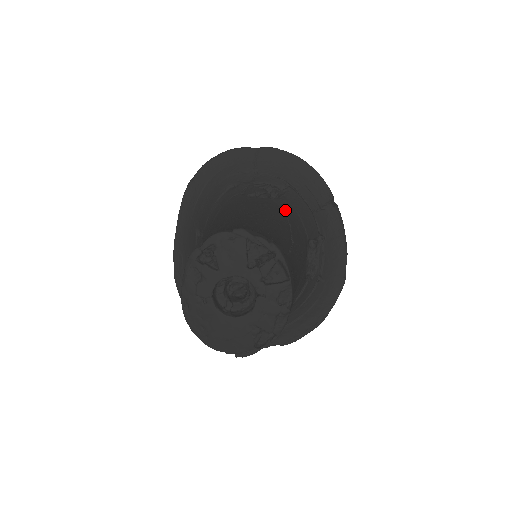
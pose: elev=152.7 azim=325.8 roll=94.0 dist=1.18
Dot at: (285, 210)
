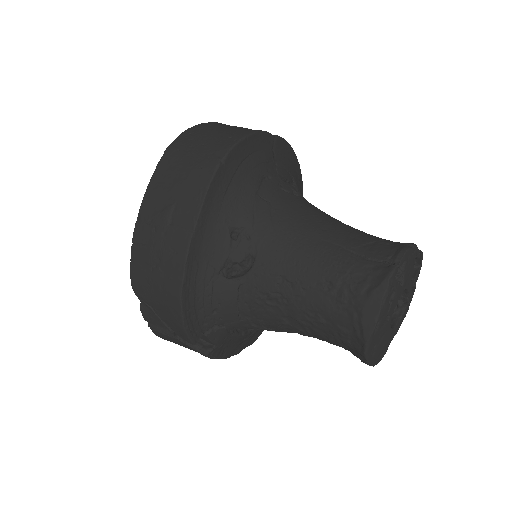
Dot at: occluded
